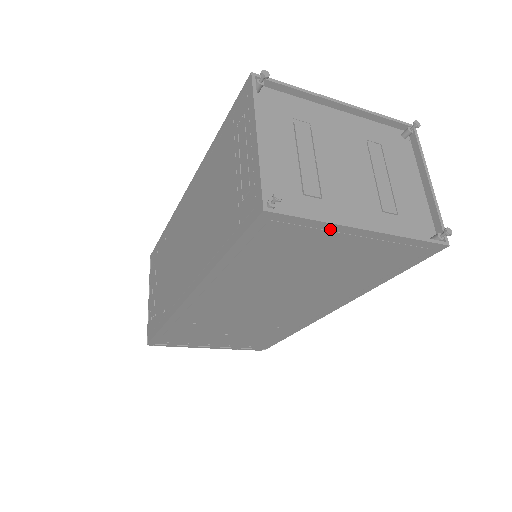
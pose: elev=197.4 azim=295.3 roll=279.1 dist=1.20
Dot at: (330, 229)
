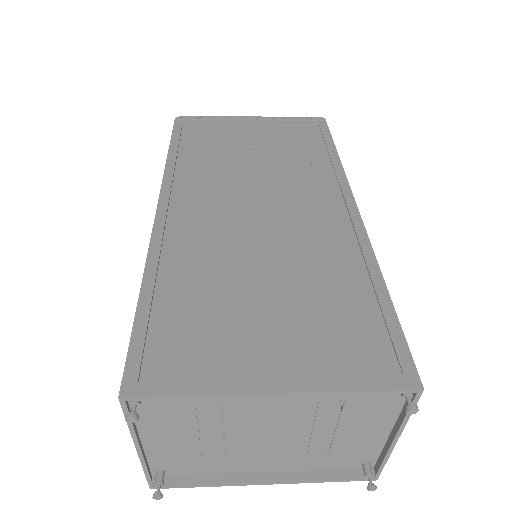
Dot at: (229, 475)
